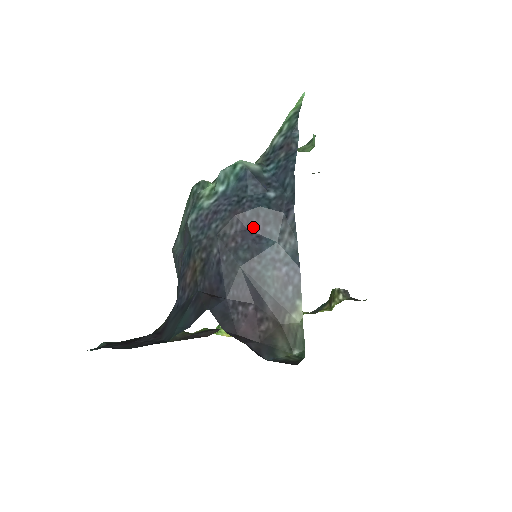
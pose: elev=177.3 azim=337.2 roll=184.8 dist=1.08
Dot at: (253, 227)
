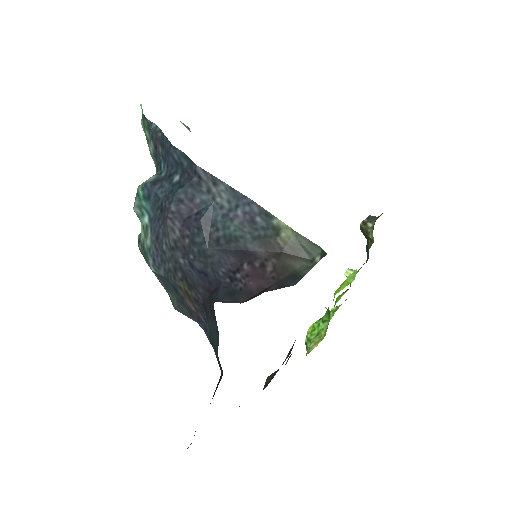
Dot at: (186, 212)
